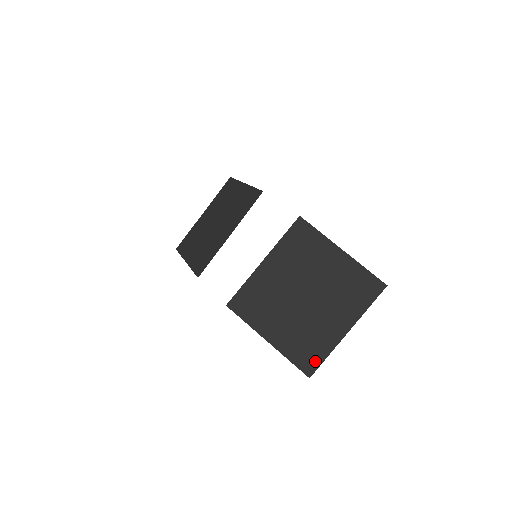
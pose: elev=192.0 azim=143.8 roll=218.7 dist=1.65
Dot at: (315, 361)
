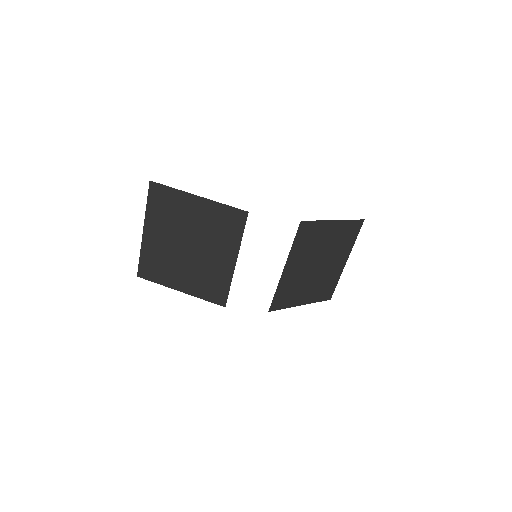
Dot at: (332, 290)
